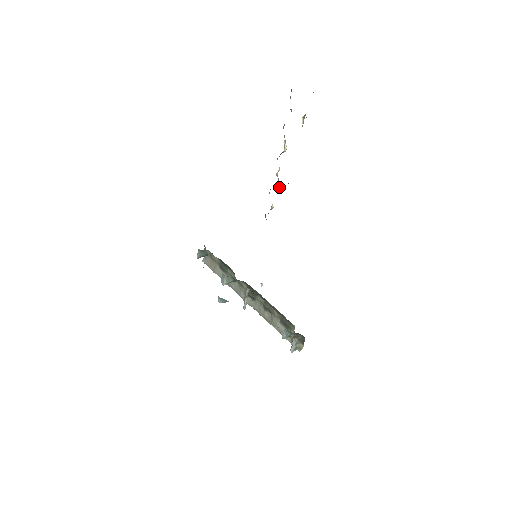
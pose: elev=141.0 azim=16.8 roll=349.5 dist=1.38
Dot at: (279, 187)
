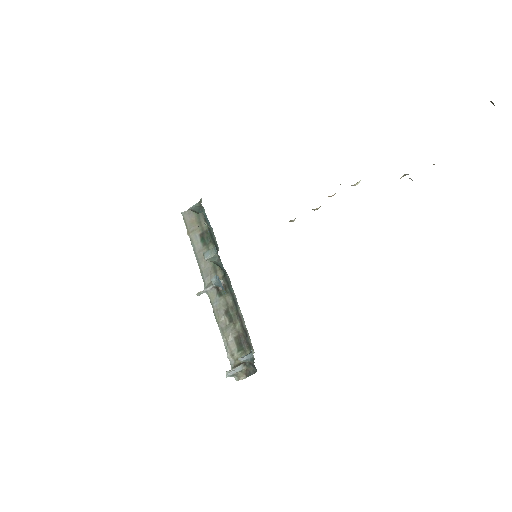
Dot at: (317, 209)
